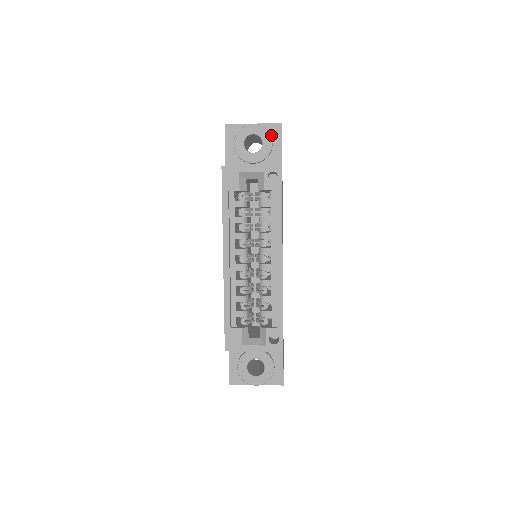
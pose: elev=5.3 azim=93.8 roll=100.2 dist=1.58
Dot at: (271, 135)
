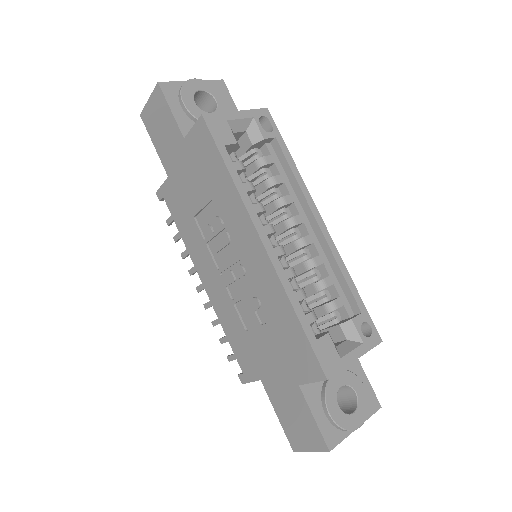
Dot at: (218, 93)
